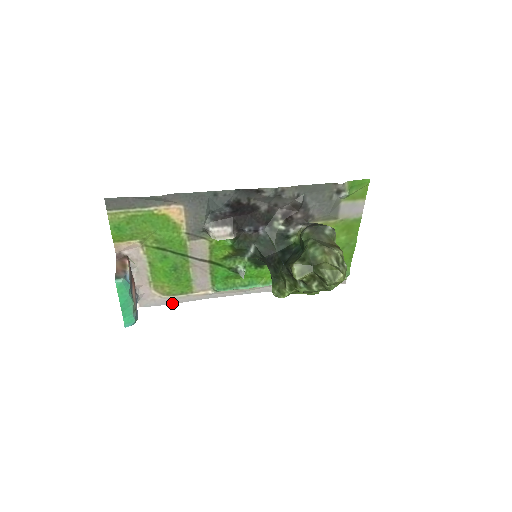
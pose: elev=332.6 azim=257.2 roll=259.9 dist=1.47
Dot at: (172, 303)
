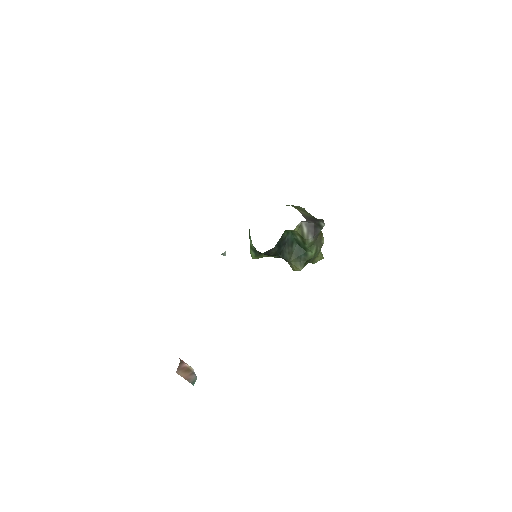
Dot at: occluded
